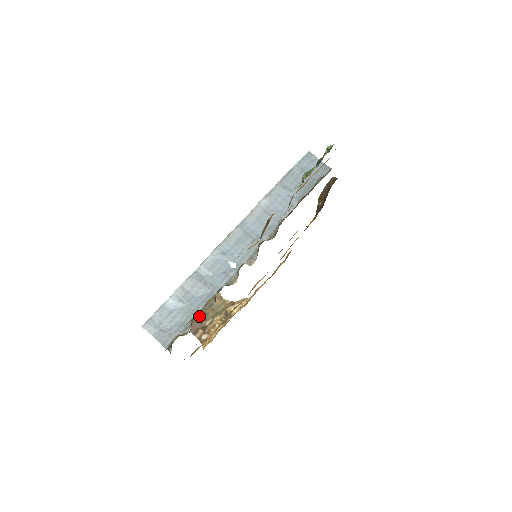
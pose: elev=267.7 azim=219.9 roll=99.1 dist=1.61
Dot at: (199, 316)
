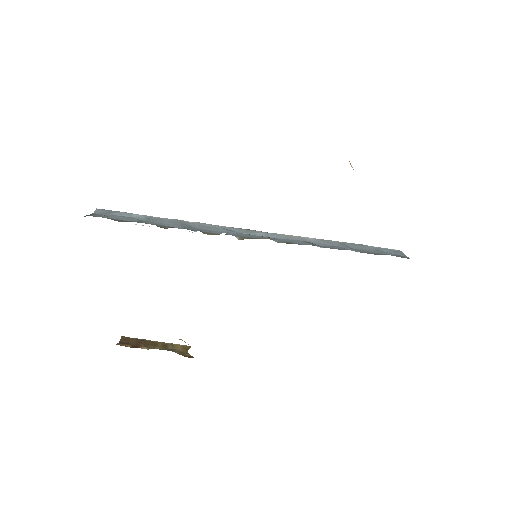
Dot at: (146, 341)
